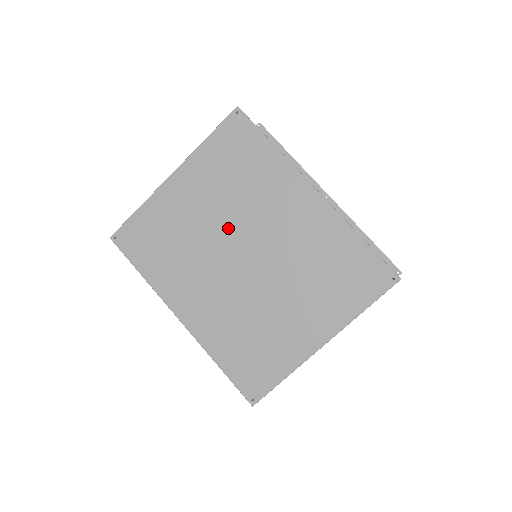
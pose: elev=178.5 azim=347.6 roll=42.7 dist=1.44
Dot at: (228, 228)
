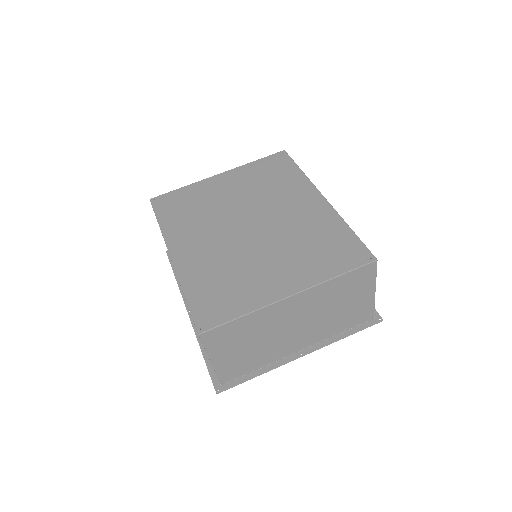
Dot at: (245, 207)
